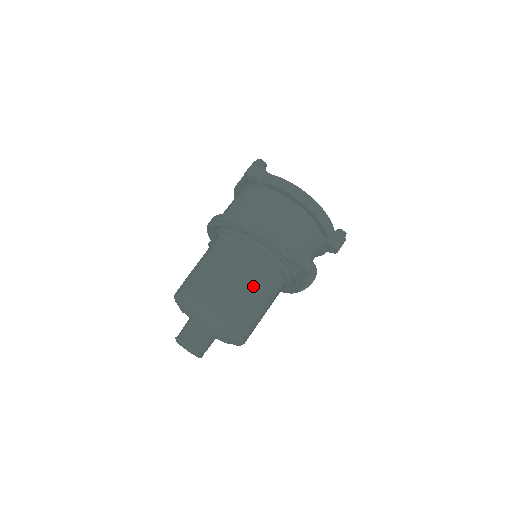
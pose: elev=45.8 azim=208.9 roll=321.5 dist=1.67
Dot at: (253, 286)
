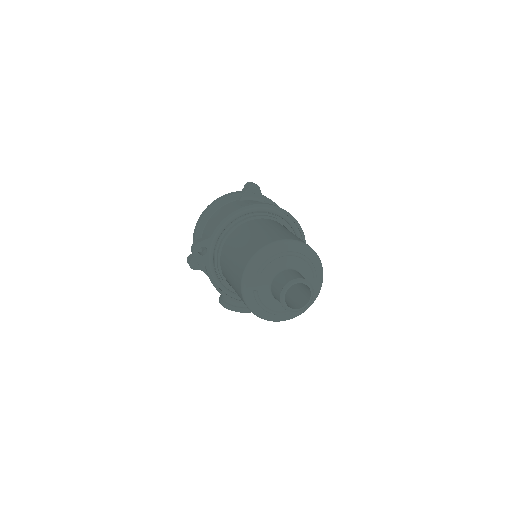
Dot at: occluded
